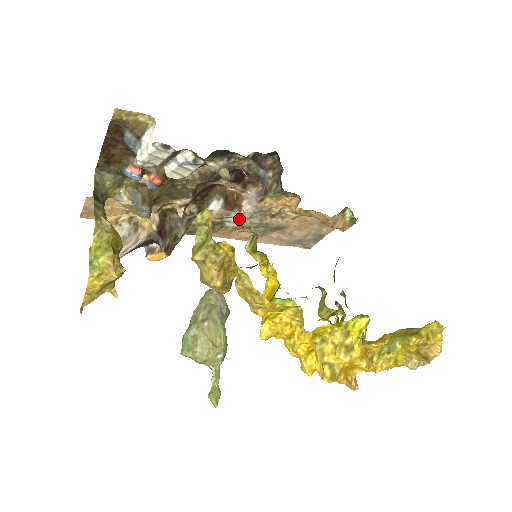
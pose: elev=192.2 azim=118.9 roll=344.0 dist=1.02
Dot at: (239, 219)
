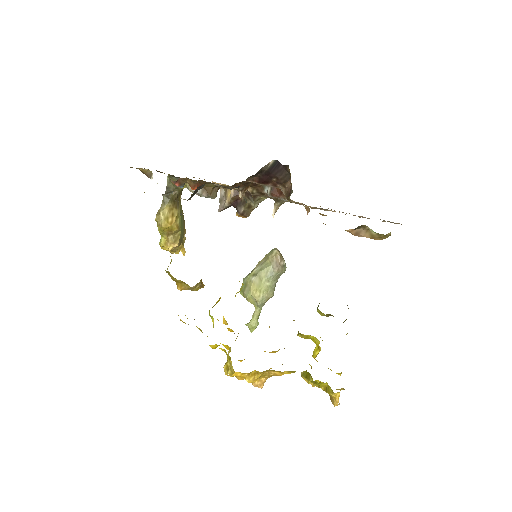
Dot at: occluded
